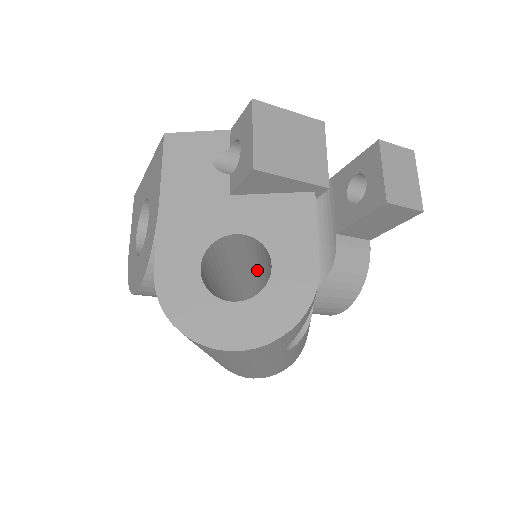
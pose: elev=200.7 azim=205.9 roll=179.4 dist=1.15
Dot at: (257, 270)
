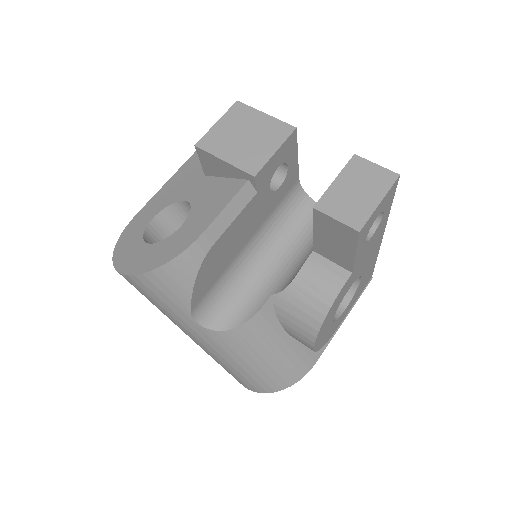
Dot at: occluded
